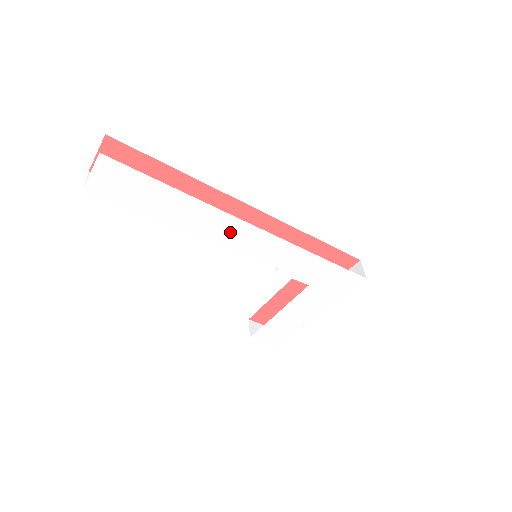
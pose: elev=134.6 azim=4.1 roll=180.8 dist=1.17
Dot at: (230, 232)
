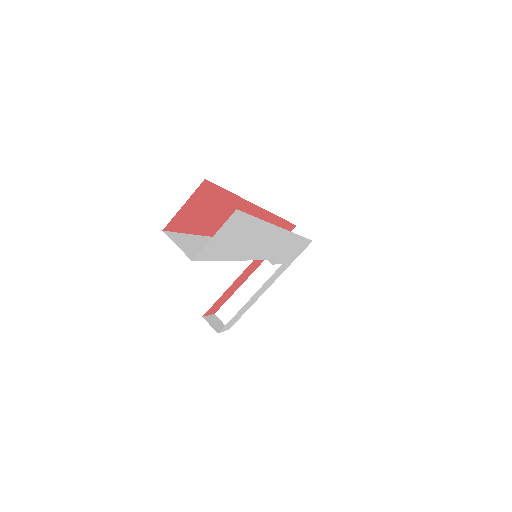
Dot at: (270, 244)
